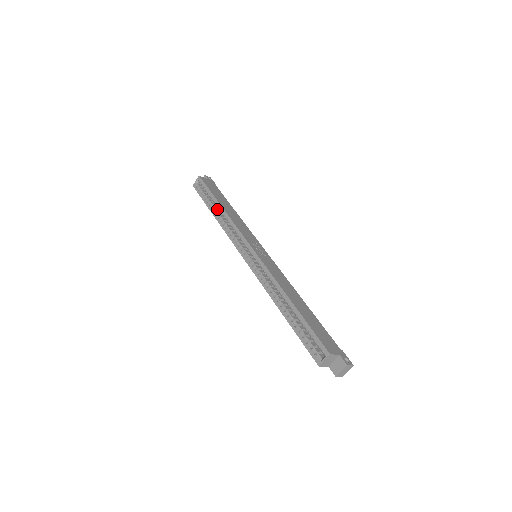
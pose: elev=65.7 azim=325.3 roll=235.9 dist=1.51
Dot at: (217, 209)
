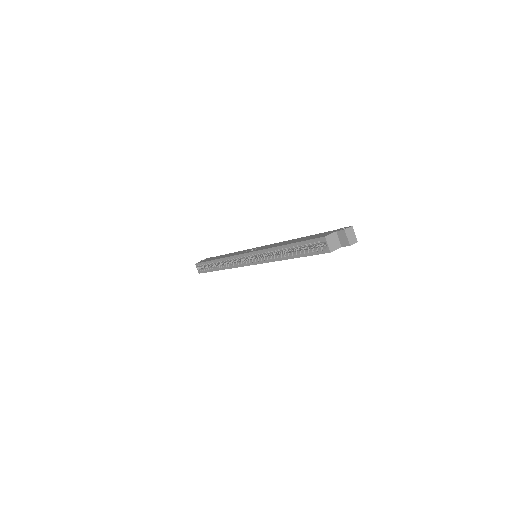
Dot at: (218, 265)
